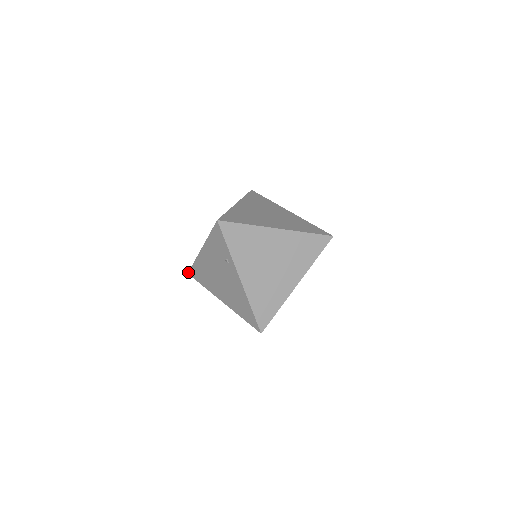
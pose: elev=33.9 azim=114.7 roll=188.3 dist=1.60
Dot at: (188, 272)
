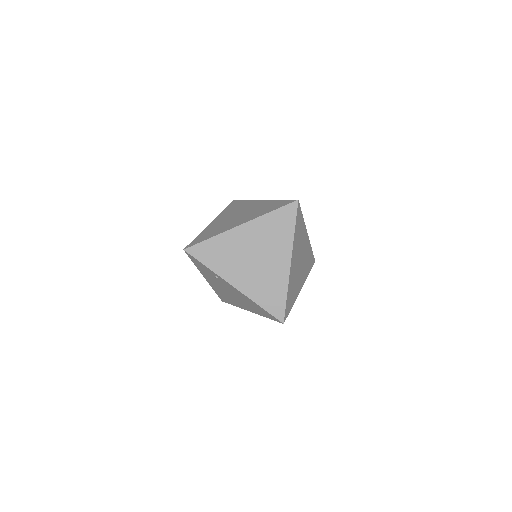
Dot at: (221, 300)
